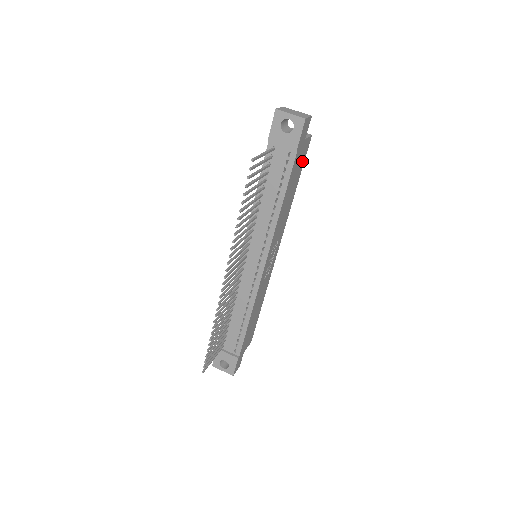
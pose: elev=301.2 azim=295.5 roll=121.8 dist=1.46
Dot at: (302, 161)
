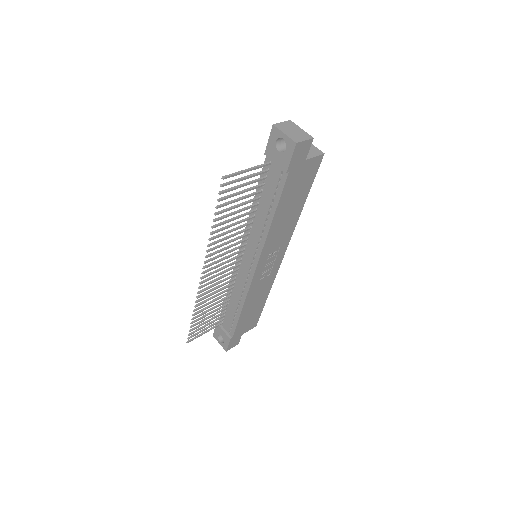
Dot at: (309, 178)
